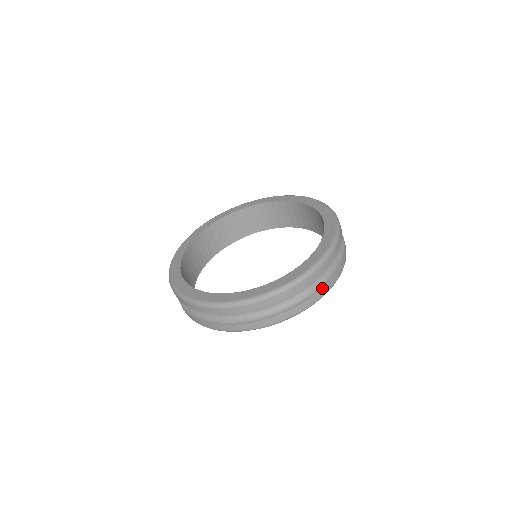
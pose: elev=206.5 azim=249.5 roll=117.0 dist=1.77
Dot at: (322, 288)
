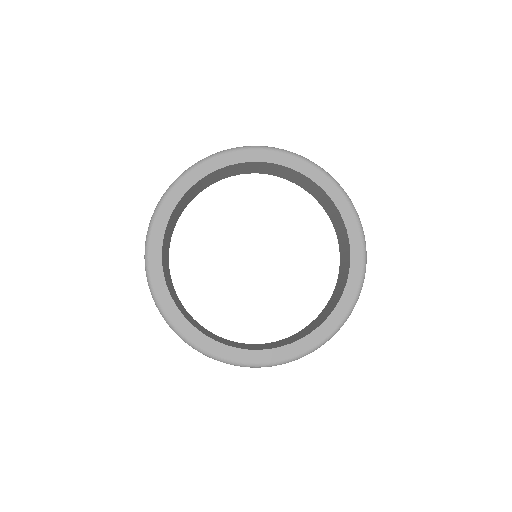
Dot at: occluded
